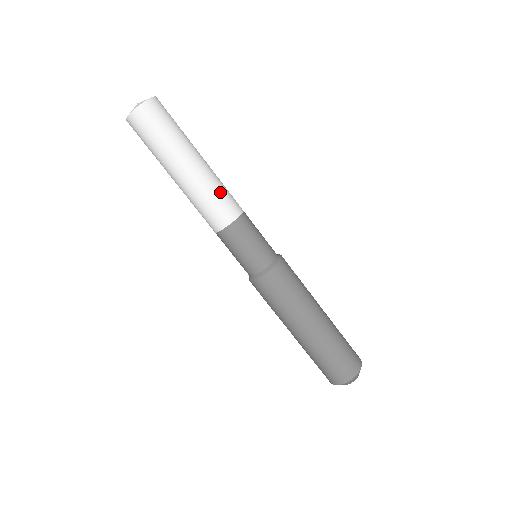
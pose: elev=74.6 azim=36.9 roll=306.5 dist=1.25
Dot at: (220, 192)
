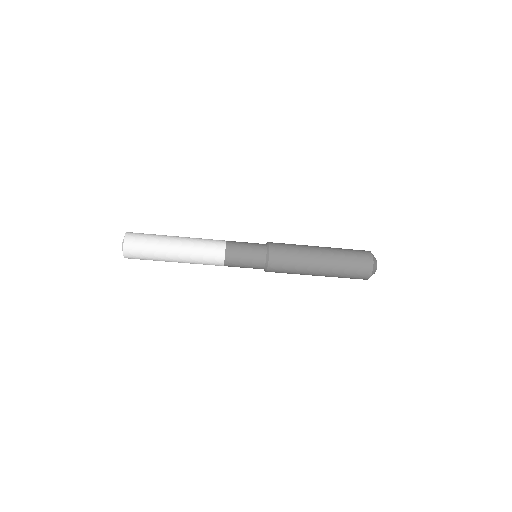
Dot at: (202, 262)
